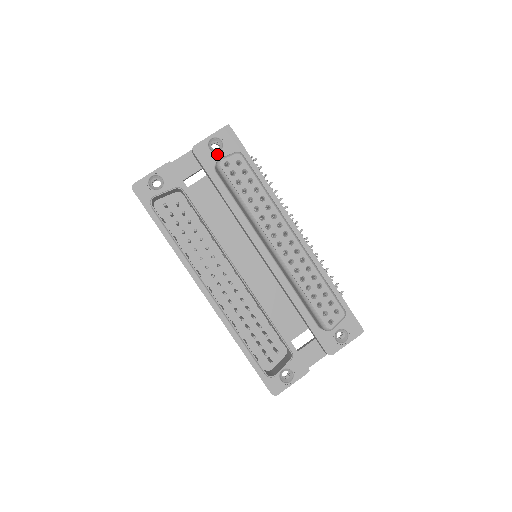
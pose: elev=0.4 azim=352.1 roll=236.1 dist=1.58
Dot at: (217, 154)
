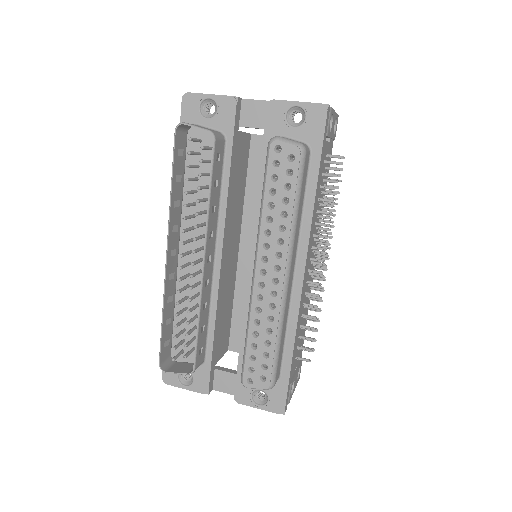
Dot at: (289, 128)
